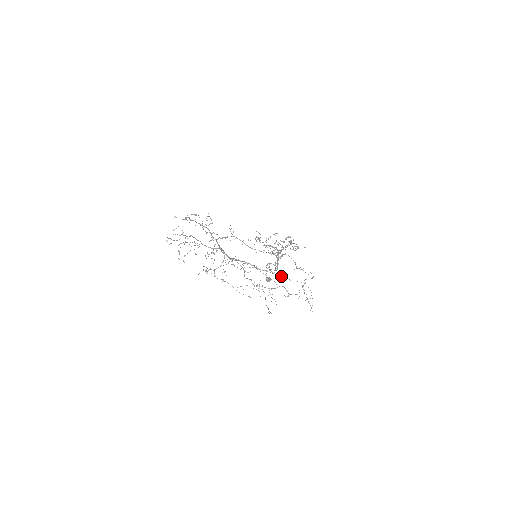
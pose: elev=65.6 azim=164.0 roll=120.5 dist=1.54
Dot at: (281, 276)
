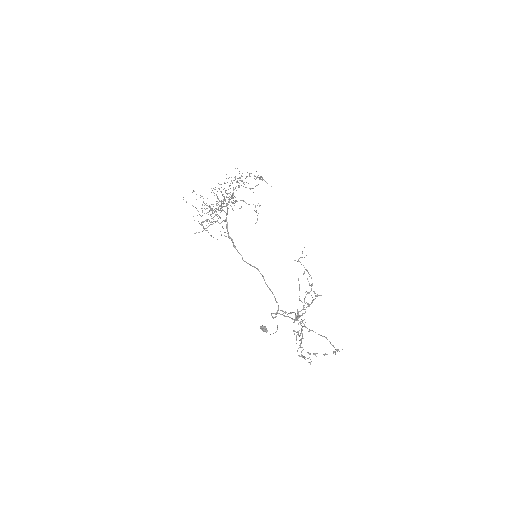
Dot at: occluded
